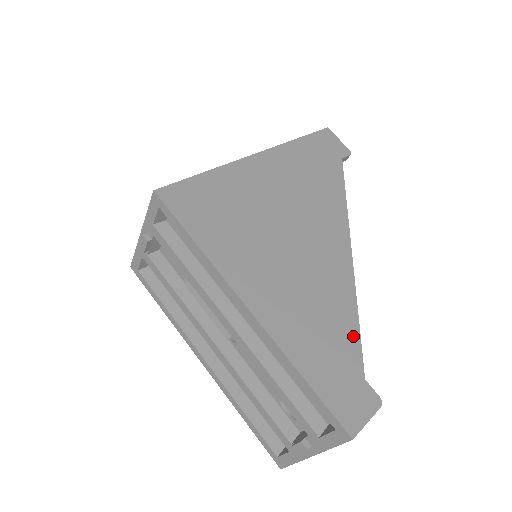
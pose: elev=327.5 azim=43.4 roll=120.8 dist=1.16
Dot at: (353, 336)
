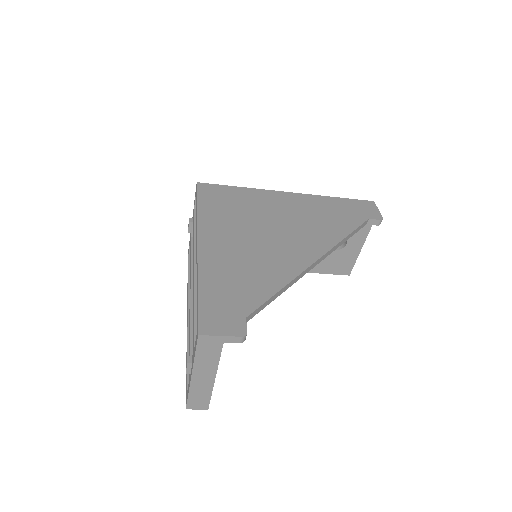
Dot at: (263, 295)
